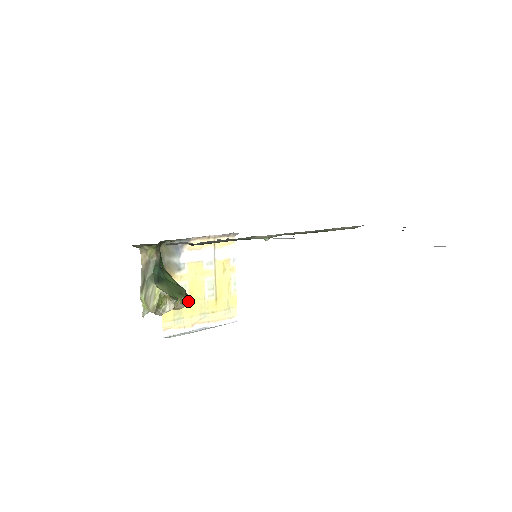
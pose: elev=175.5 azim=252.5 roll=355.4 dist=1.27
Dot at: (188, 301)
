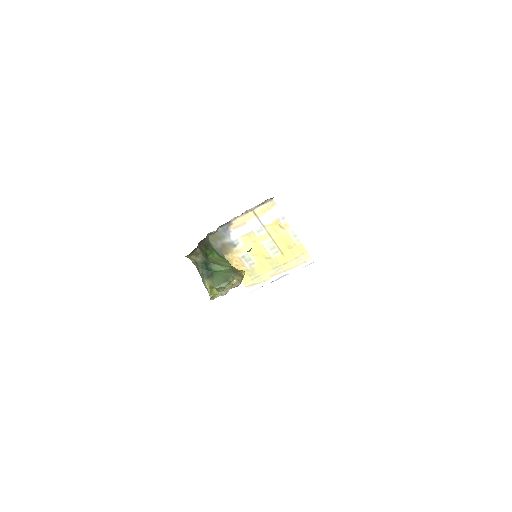
Dot at: (257, 263)
